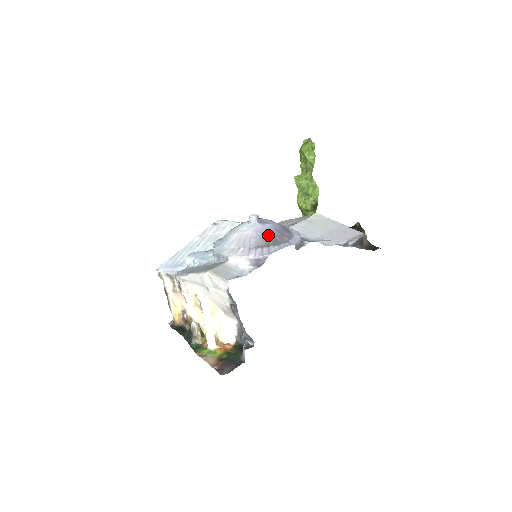
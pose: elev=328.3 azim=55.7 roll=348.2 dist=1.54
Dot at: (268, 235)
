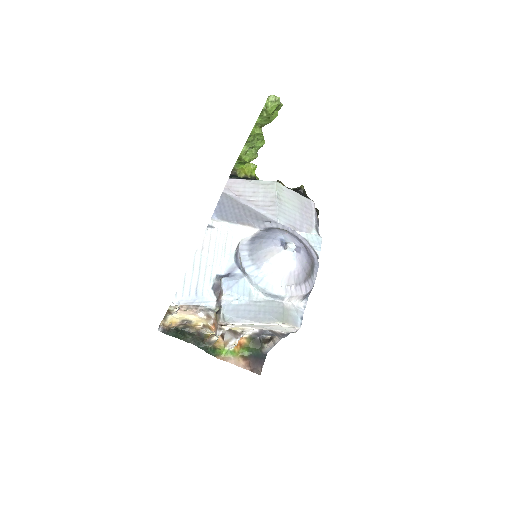
Dot at: (308, 265)
